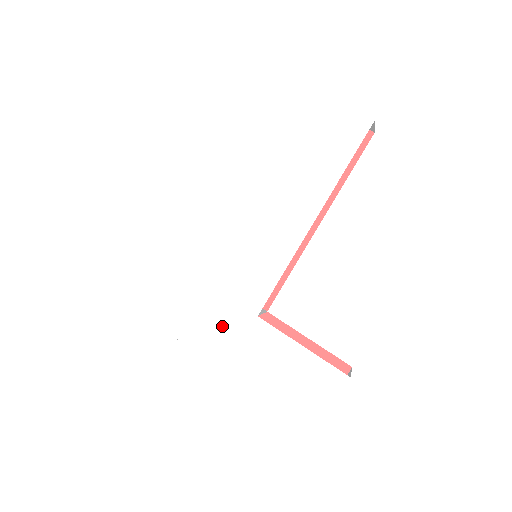
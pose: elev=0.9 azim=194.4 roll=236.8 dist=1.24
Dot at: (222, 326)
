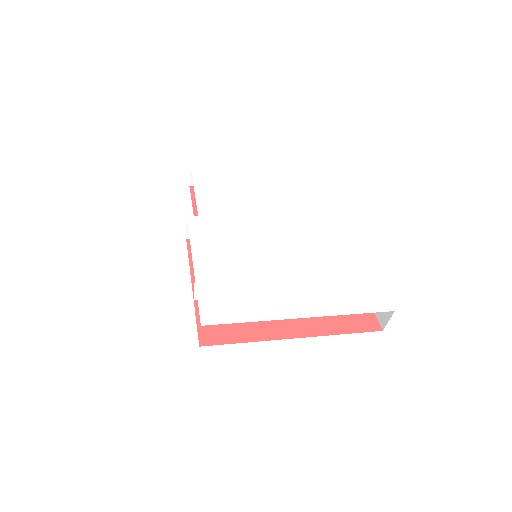
Dot at: (281, 291)
